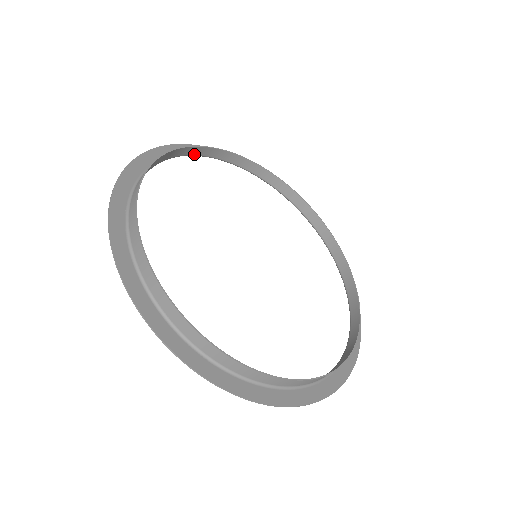
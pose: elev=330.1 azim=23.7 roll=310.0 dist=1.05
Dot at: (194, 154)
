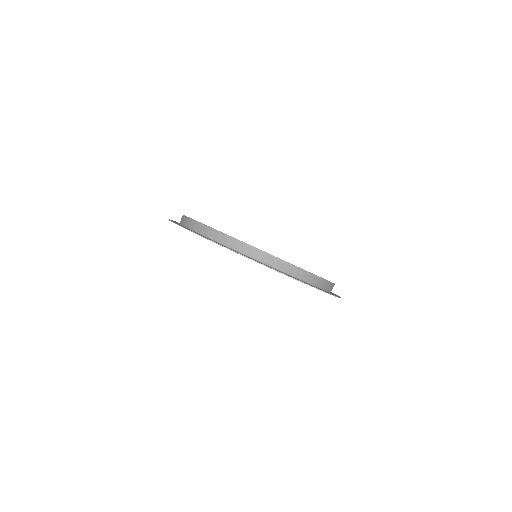
Dot at: occluded
